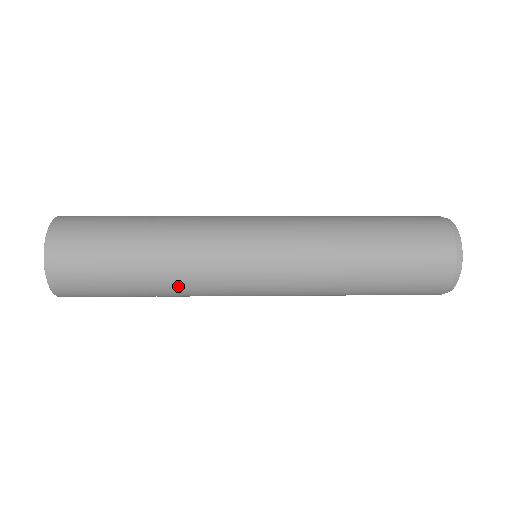
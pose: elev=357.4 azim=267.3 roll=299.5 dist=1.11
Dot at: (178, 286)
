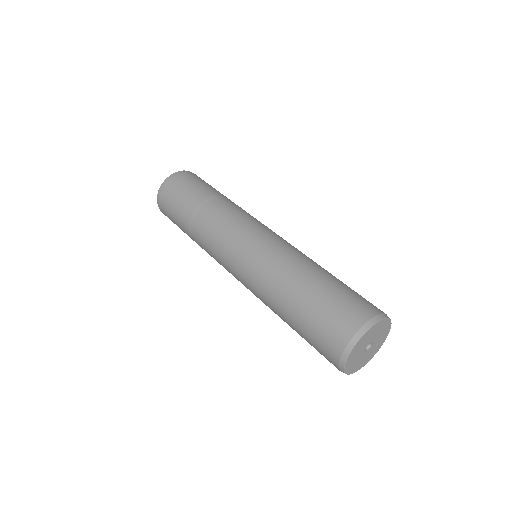
Dot at: occluded
